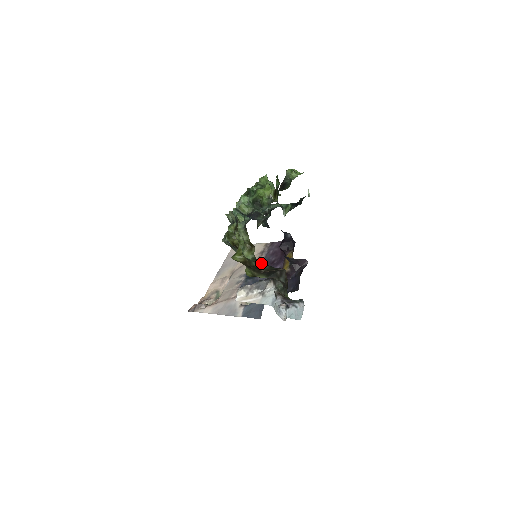
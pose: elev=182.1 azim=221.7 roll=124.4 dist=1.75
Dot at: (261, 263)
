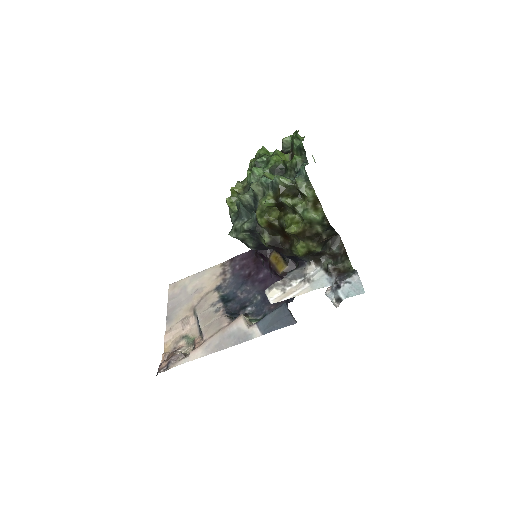
Dot at: (232, 282)
